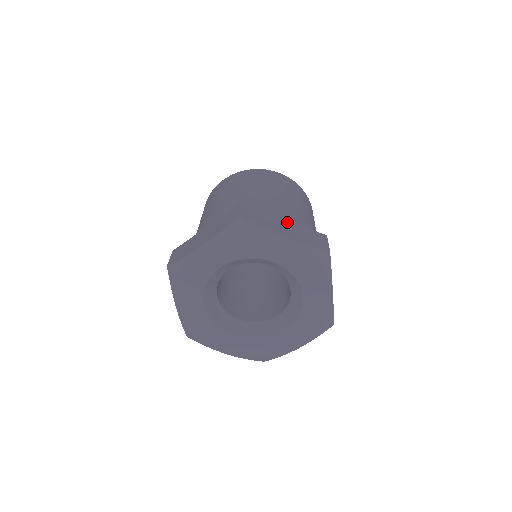
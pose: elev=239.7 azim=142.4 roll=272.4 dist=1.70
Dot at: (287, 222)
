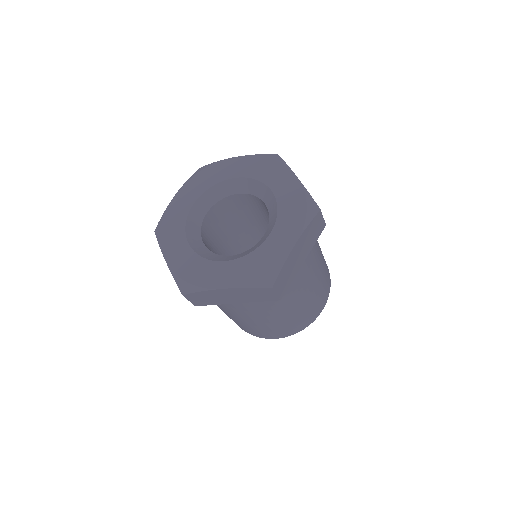
Dot at: occluded
